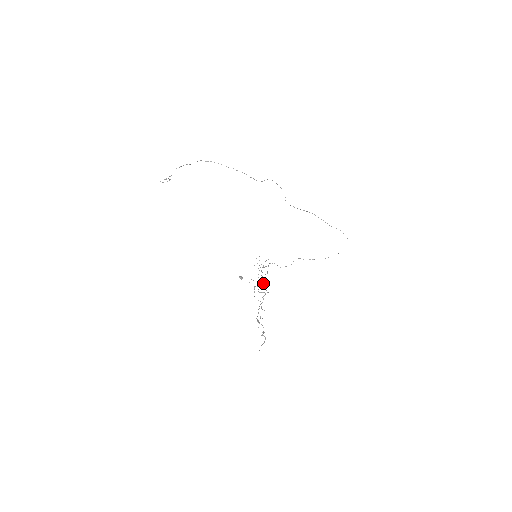
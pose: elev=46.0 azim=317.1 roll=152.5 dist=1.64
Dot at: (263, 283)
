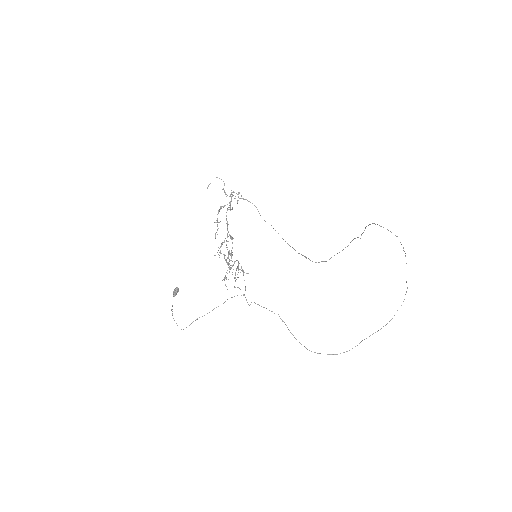
Dot at: (225, 278)
